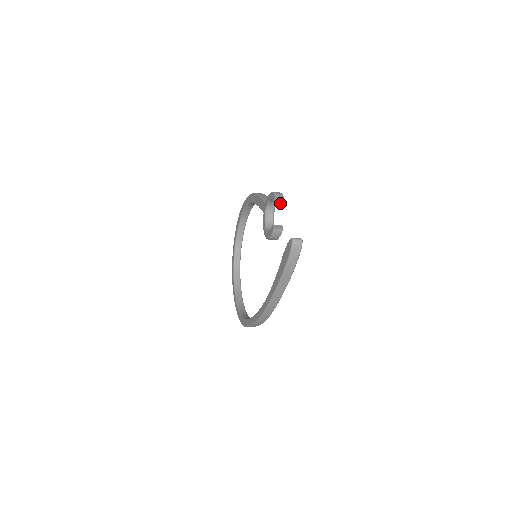
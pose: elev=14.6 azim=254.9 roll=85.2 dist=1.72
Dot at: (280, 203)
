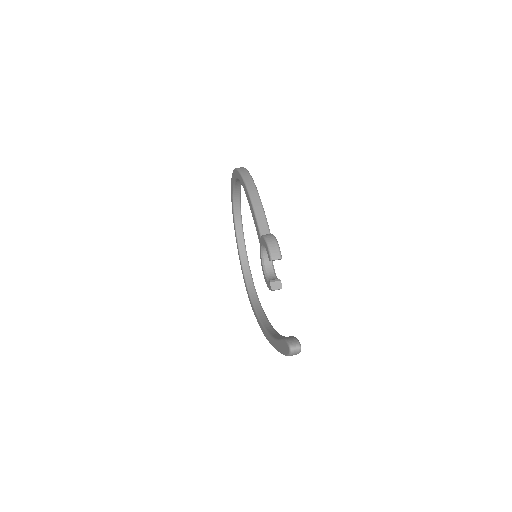
Dot at: occluded
